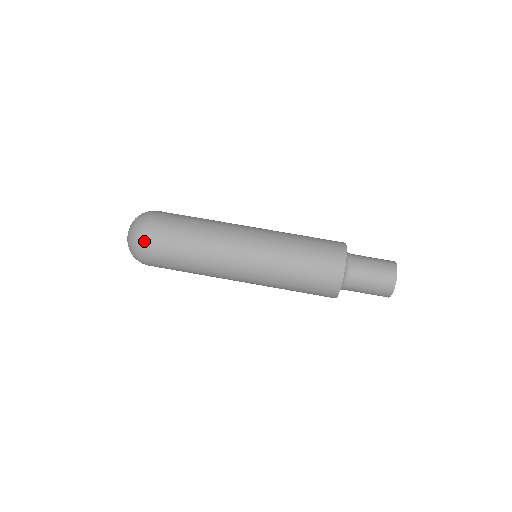
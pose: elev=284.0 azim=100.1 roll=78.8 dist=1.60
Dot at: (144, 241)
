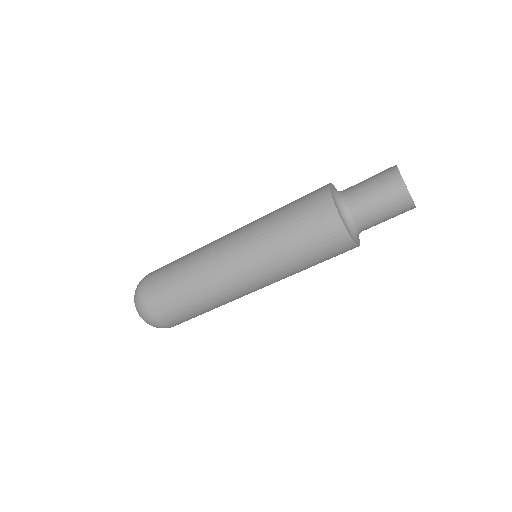
Dot at: occluded
